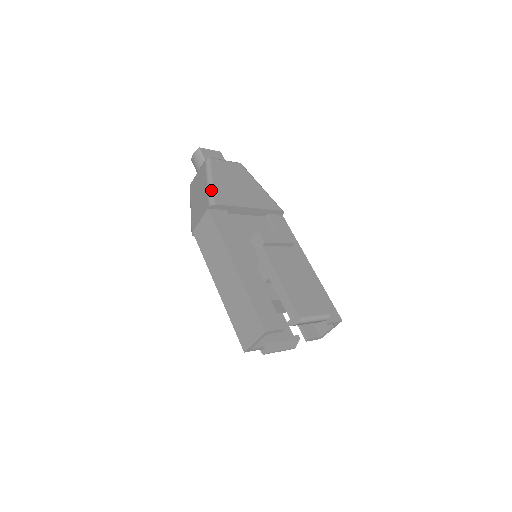
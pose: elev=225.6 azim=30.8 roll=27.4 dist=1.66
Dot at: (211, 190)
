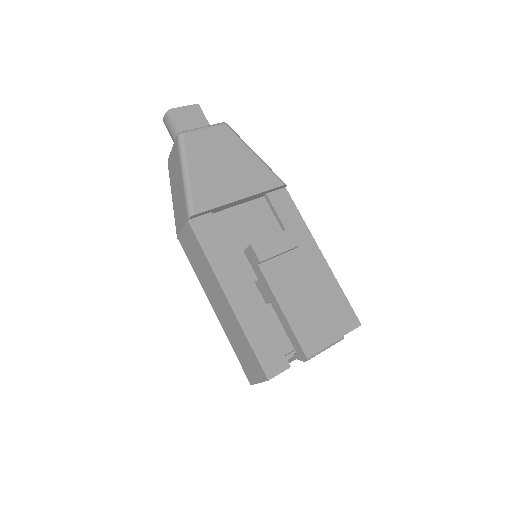
Dot at: (188, 191)
